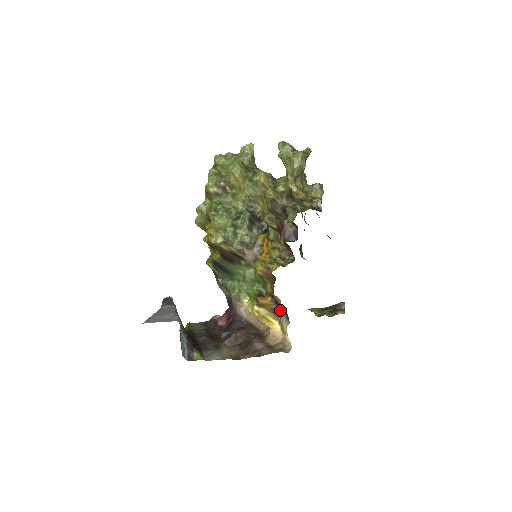
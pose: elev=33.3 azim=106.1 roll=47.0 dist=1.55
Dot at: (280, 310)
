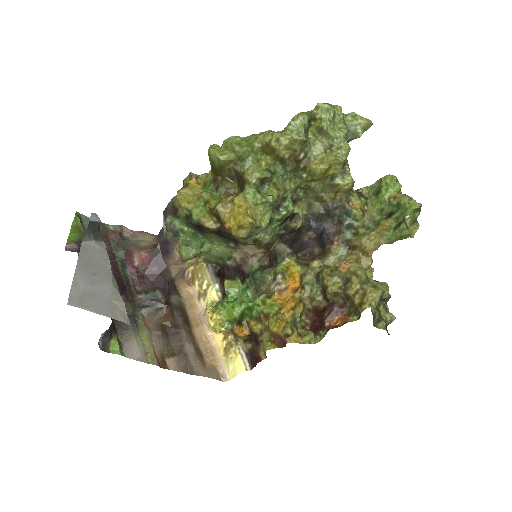
Dot at: (244, 339)
